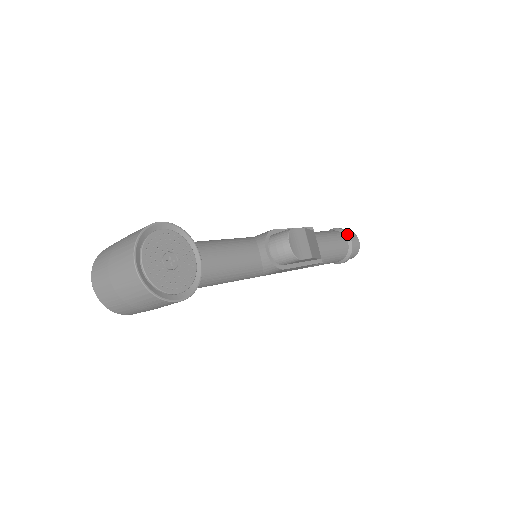
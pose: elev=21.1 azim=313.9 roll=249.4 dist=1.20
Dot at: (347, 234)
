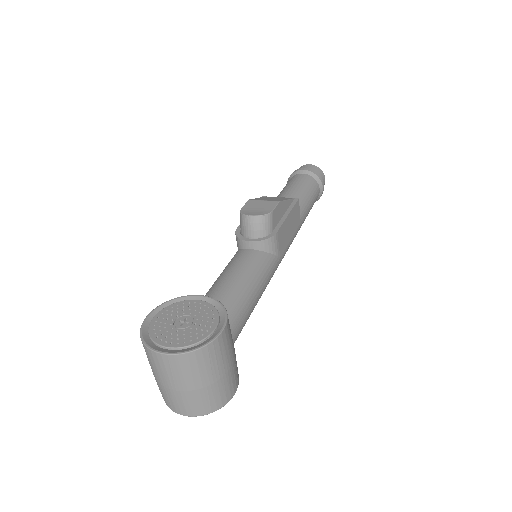
Dot at: (295, 172)
